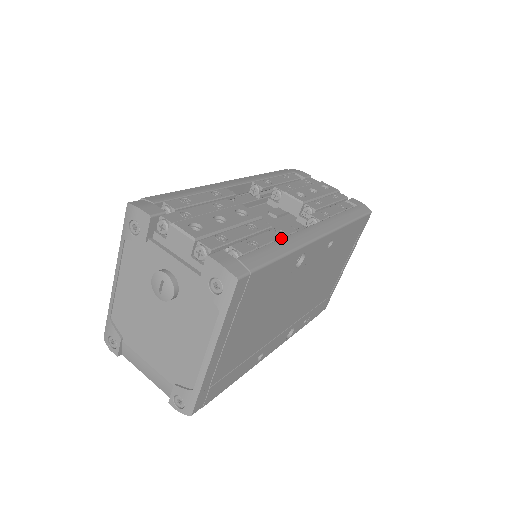
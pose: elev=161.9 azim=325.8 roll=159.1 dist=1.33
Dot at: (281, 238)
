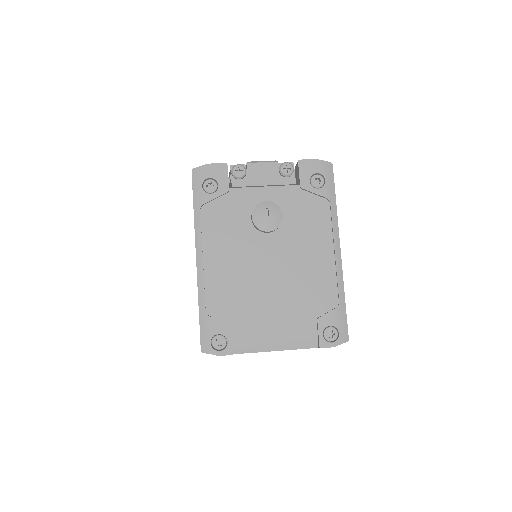
Dot at: occluded
